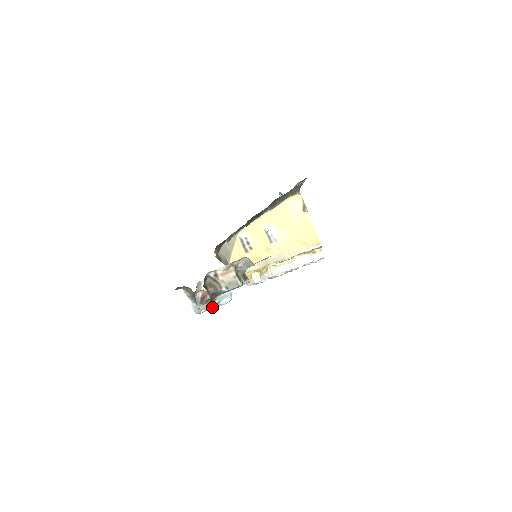
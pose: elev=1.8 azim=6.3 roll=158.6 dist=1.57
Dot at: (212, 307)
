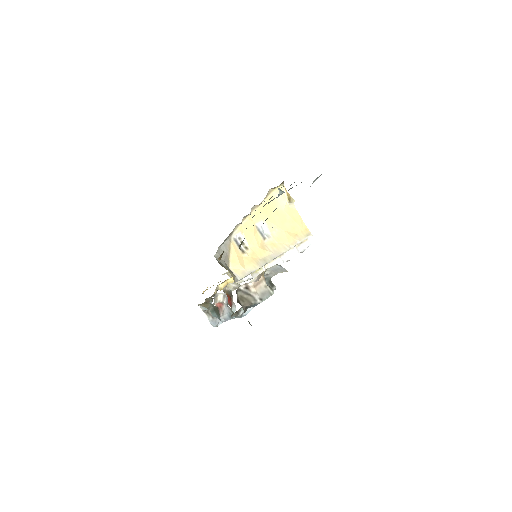
Dot at: occluded
